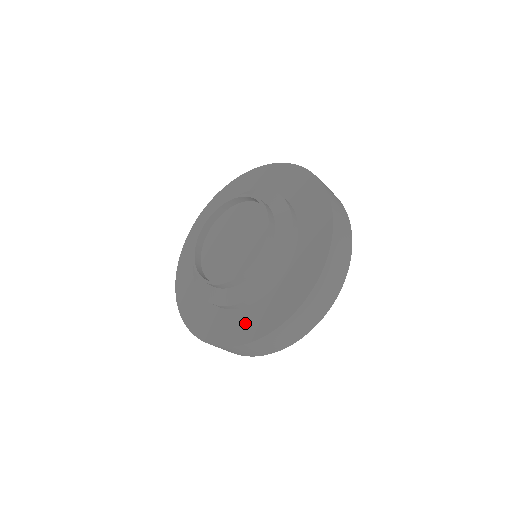
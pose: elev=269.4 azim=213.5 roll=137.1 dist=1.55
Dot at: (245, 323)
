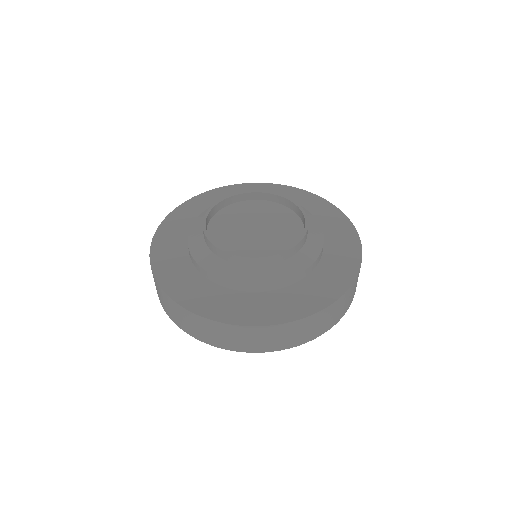
Dot at: (339, 260)
